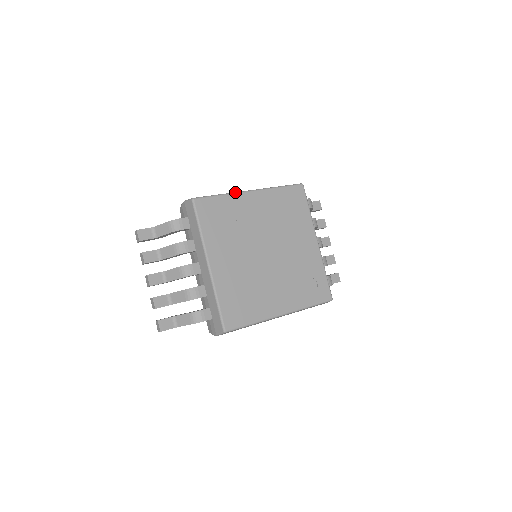
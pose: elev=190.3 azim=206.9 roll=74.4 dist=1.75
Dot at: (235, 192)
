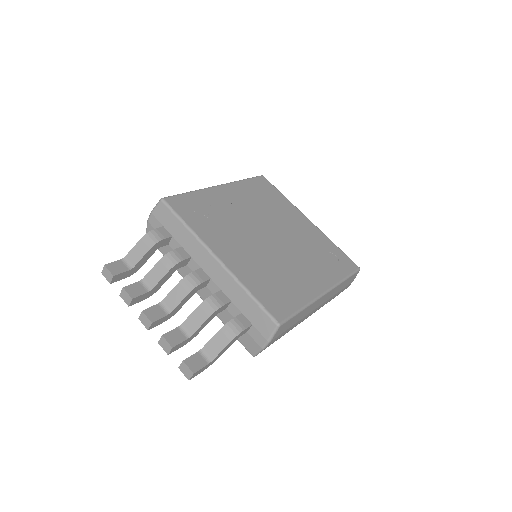
Dot at: occluded
